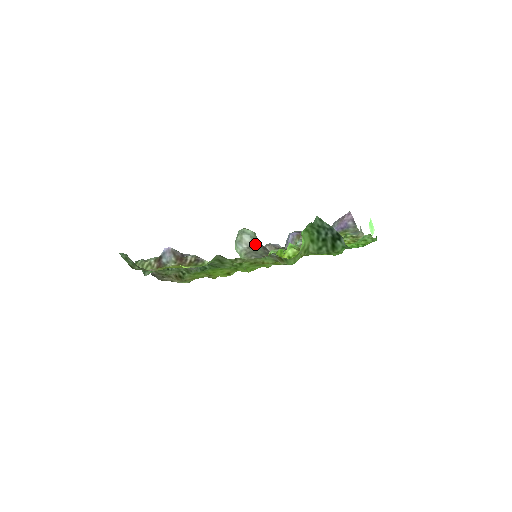
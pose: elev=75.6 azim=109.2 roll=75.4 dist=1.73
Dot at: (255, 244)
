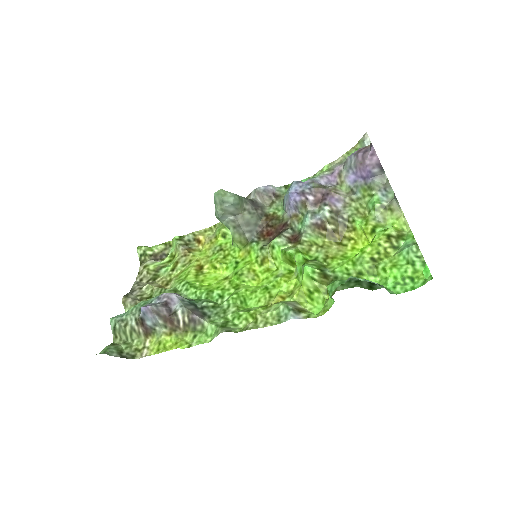
Dot at: (243, 209)
